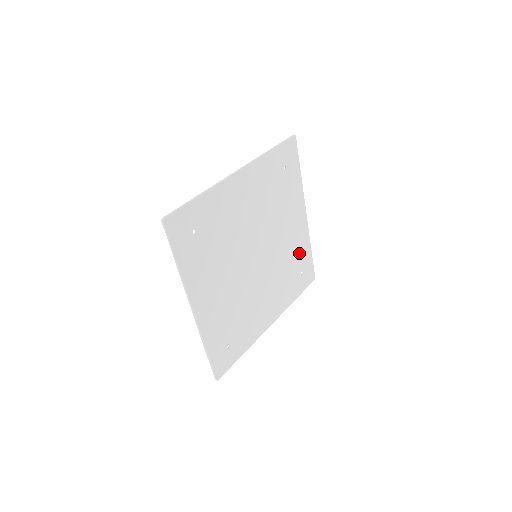
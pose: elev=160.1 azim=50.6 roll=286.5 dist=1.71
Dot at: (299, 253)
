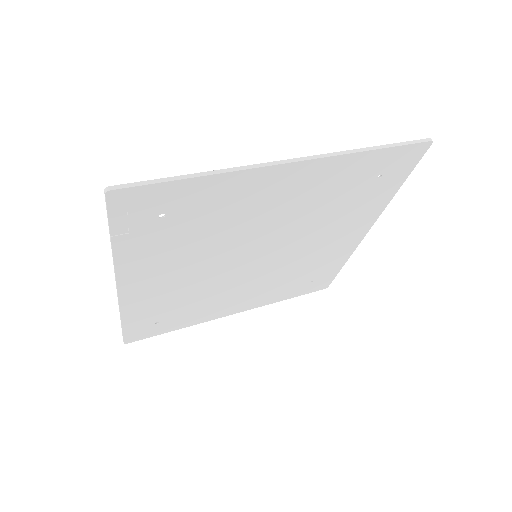
Dot at: (324, 264)
